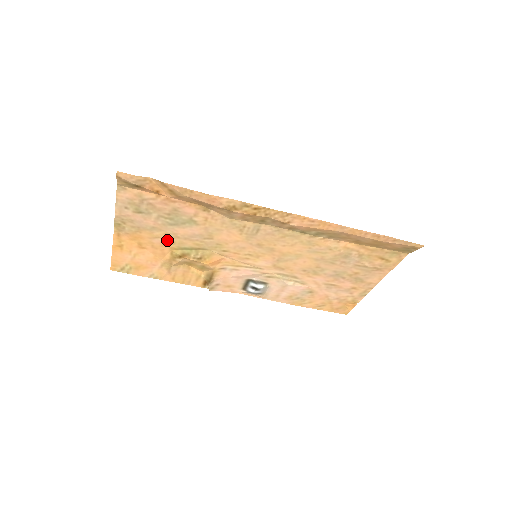
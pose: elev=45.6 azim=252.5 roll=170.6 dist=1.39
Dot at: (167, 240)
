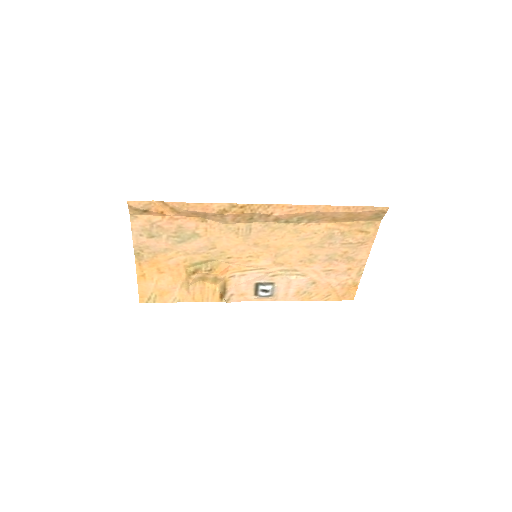
Dot at: (180, 259)
